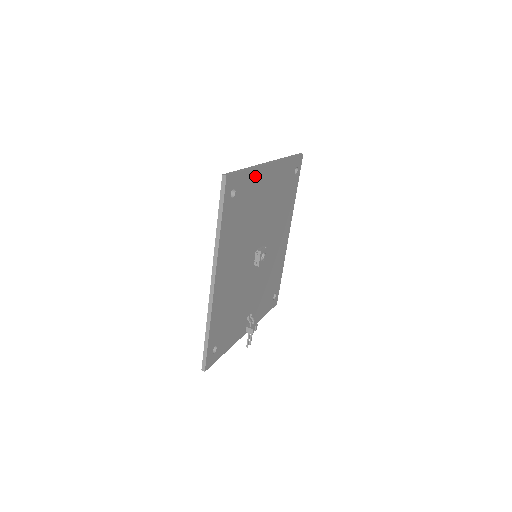
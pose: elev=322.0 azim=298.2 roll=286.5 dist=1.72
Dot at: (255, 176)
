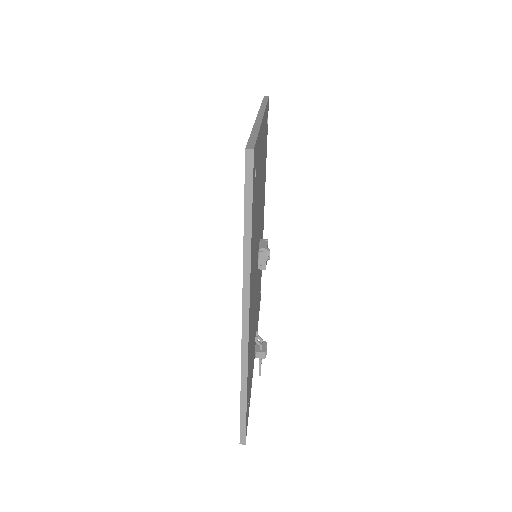
Dot at: occluded
